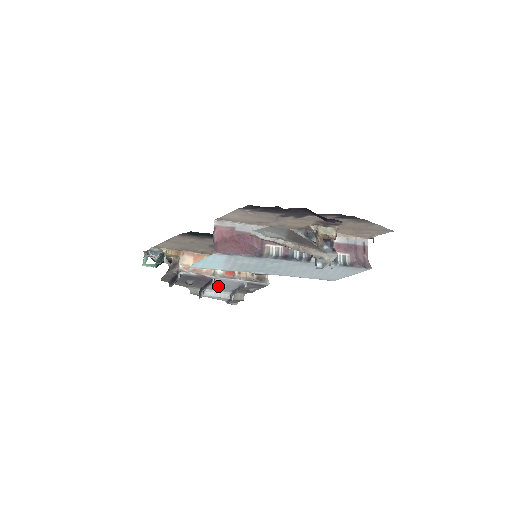
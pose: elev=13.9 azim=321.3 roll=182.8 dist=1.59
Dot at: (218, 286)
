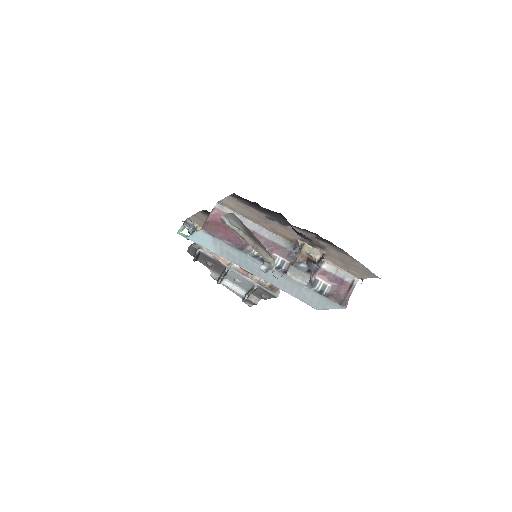
Dot at: (234, 279)
